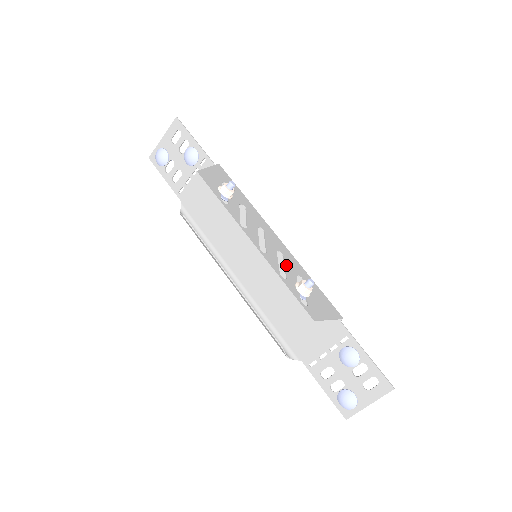
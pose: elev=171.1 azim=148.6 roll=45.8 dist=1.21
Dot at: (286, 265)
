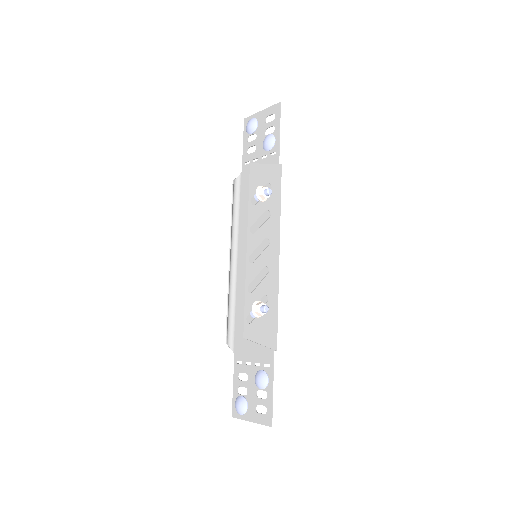
Dot at: (263, 282)
